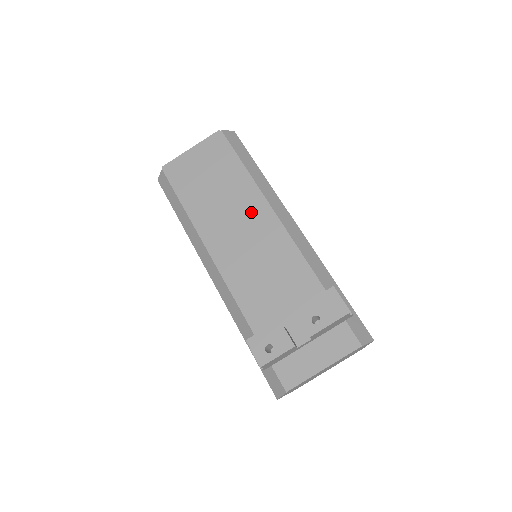
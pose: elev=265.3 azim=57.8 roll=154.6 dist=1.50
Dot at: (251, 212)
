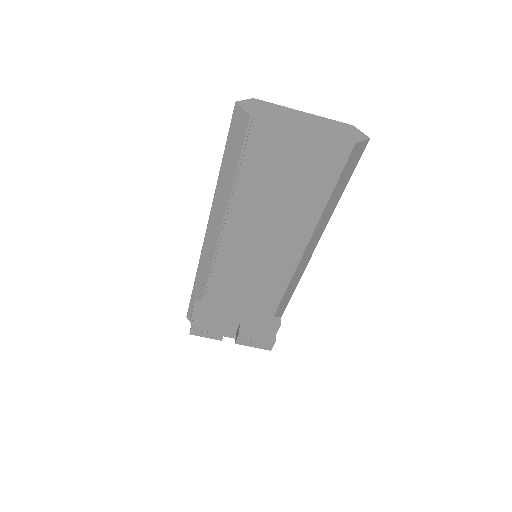
Dot at: (287, 241)
